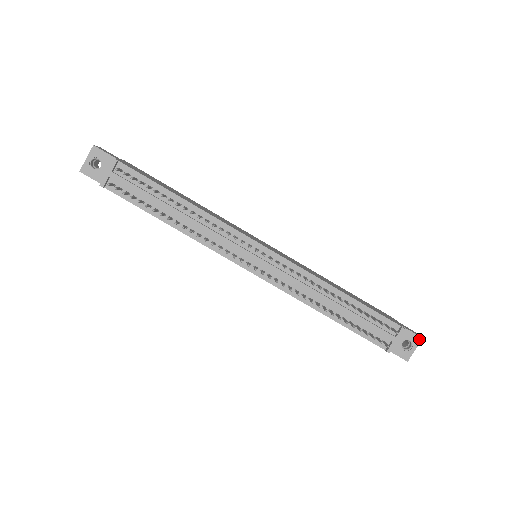
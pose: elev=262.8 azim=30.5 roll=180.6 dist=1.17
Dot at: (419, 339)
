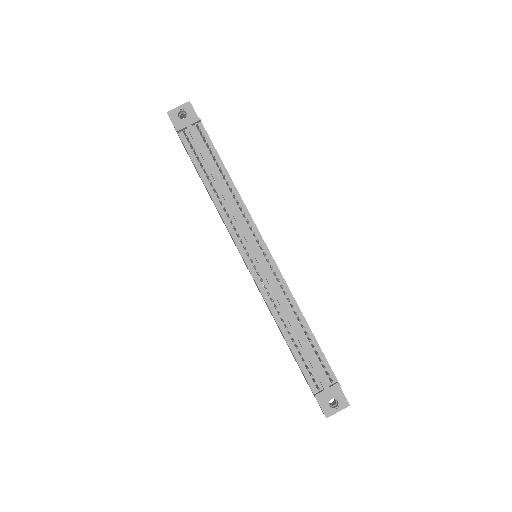
Dot at: (346, 404)
